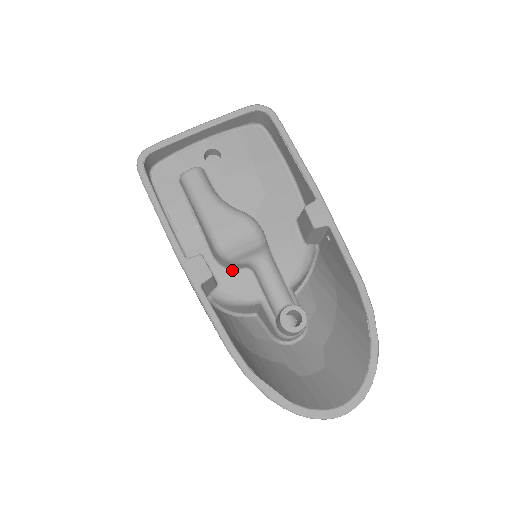
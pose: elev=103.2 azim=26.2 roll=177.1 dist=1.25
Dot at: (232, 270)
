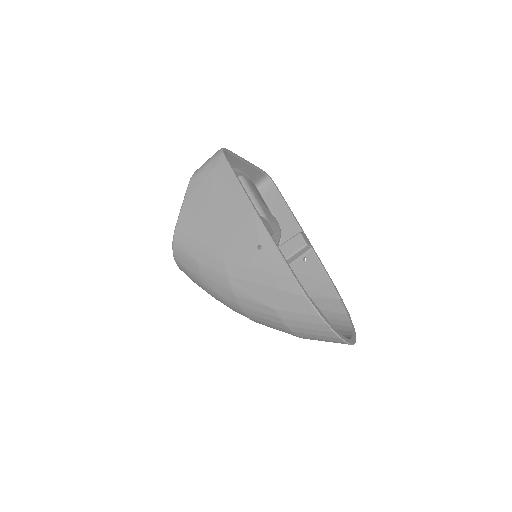
Dot at: occluded
